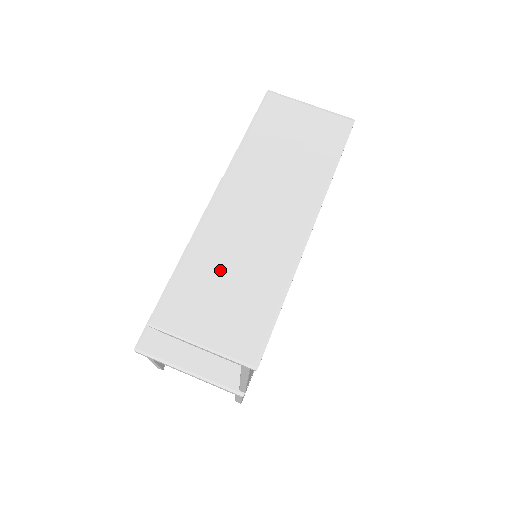
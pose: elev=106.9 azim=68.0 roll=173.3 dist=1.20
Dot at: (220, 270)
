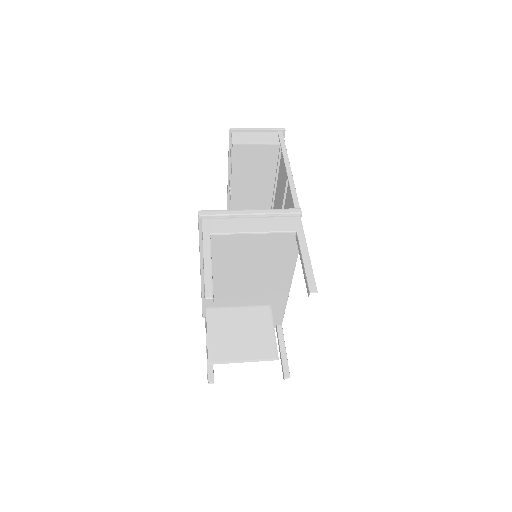
Dot at: occluded
